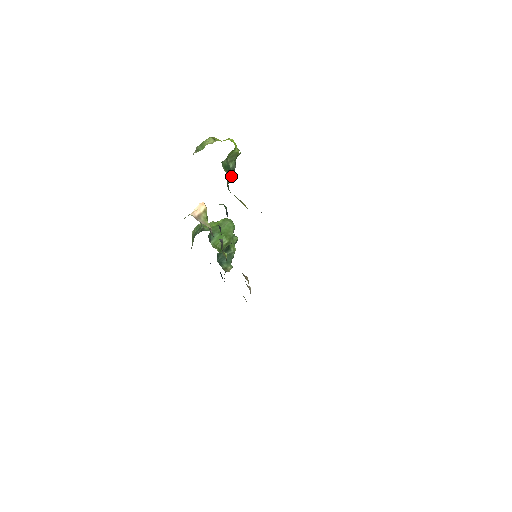
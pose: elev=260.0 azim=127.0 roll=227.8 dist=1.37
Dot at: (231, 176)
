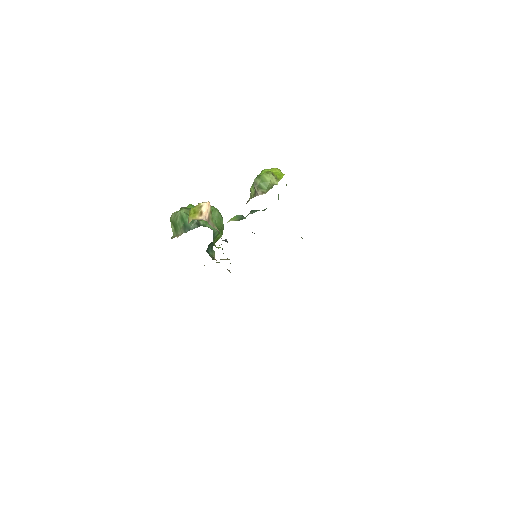
Dot at: occluded
